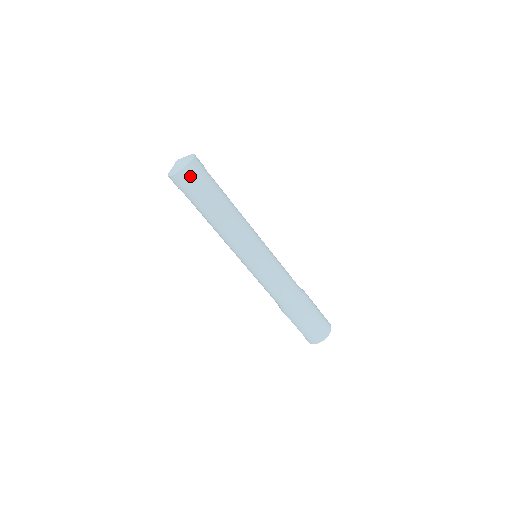
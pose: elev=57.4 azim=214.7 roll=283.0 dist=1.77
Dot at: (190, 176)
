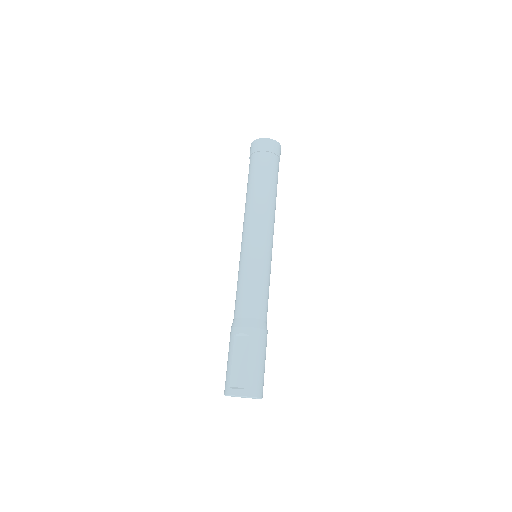
Dot at: (280, 153)
